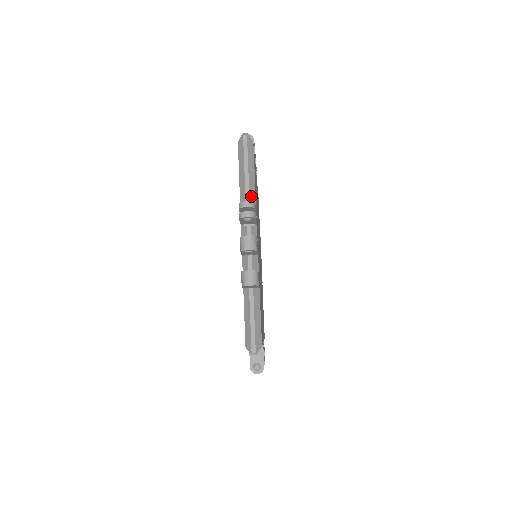
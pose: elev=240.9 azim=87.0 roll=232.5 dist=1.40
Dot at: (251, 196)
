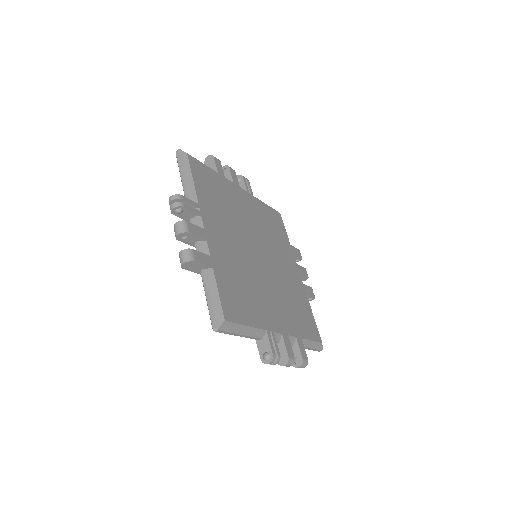
Dot at: (190, 194)
